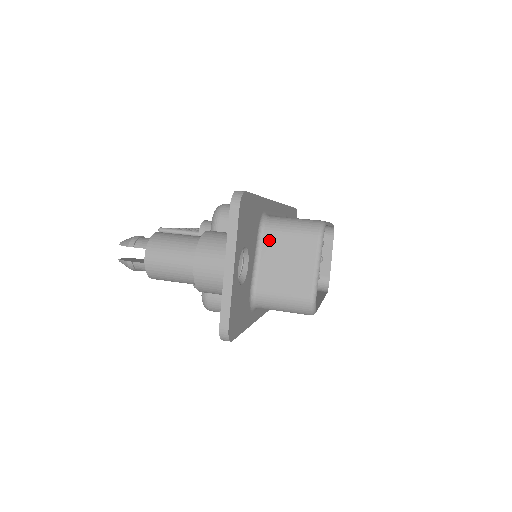
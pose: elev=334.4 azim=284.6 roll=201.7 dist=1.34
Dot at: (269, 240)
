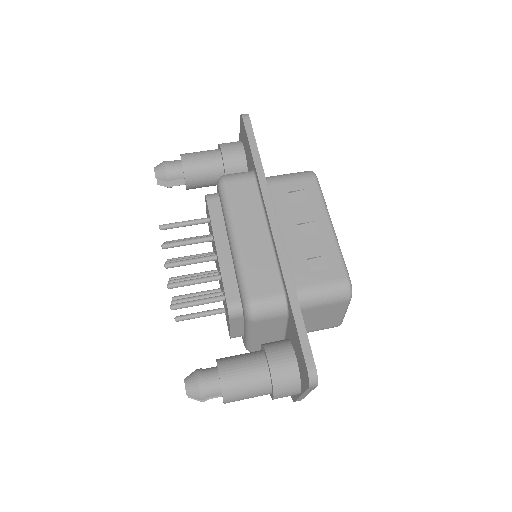
Dot at: (304, 313)
